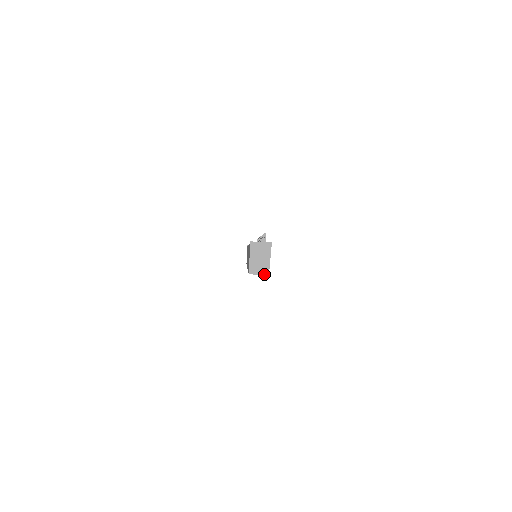
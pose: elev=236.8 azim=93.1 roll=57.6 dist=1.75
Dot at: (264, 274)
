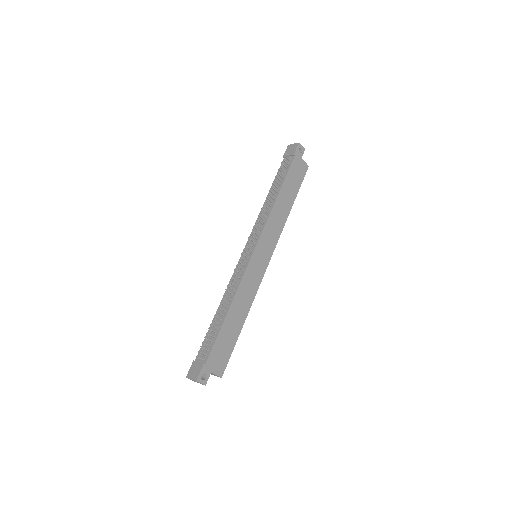
Dot at: occluded
